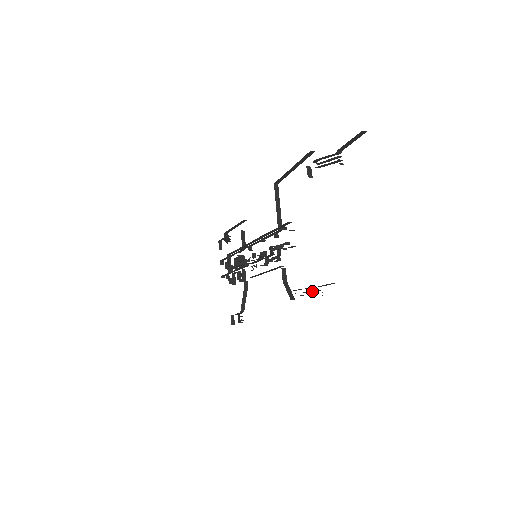
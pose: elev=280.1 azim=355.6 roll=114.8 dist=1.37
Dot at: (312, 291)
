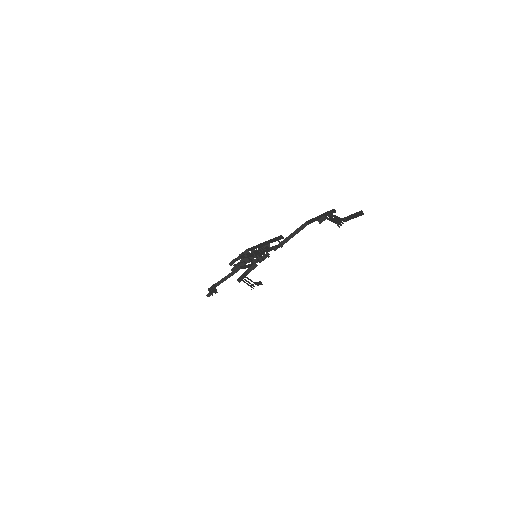
Dot at: (250, 283)
